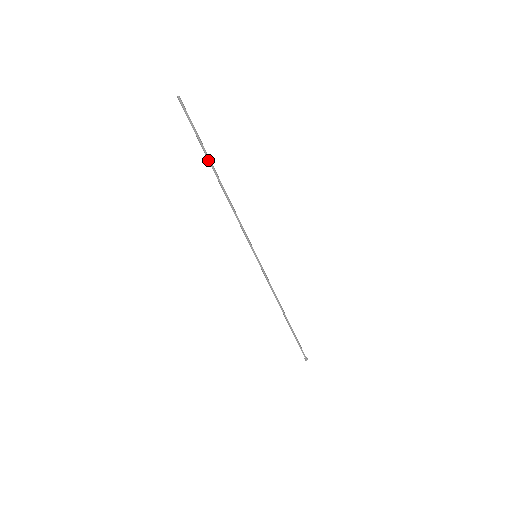
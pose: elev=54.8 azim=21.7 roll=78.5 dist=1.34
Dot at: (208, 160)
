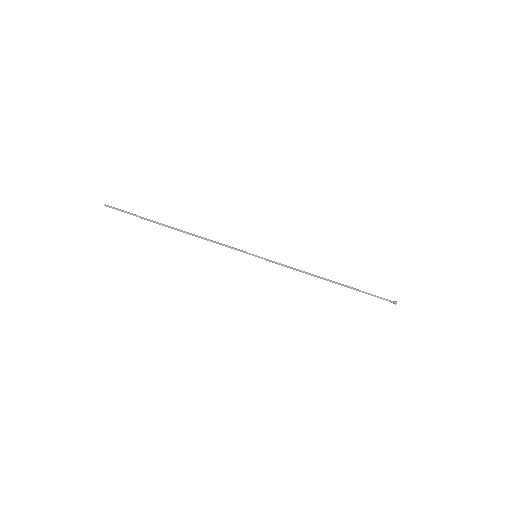
Dot at: (157, 223)
